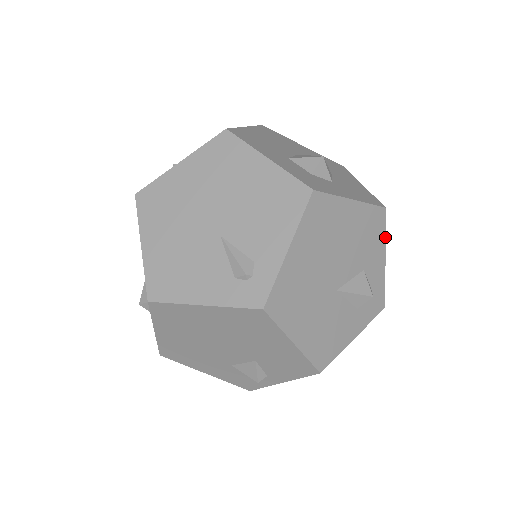
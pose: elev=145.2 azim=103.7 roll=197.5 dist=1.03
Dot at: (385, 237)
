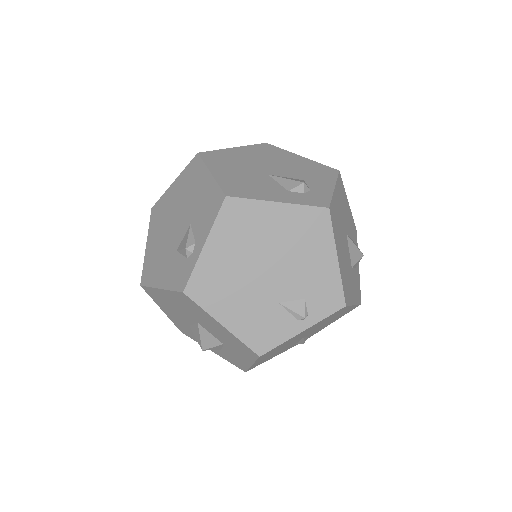
Dot at: (336, 180)
